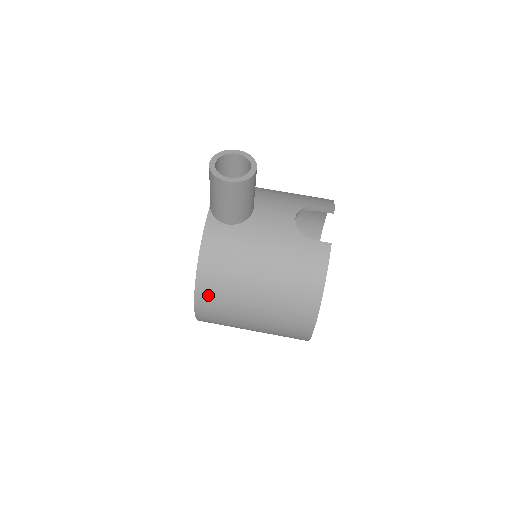
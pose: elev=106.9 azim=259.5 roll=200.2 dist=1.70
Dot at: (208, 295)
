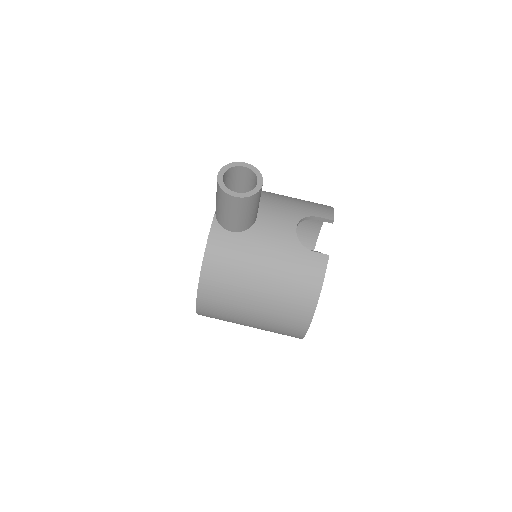
Dot at: (210, 296)
